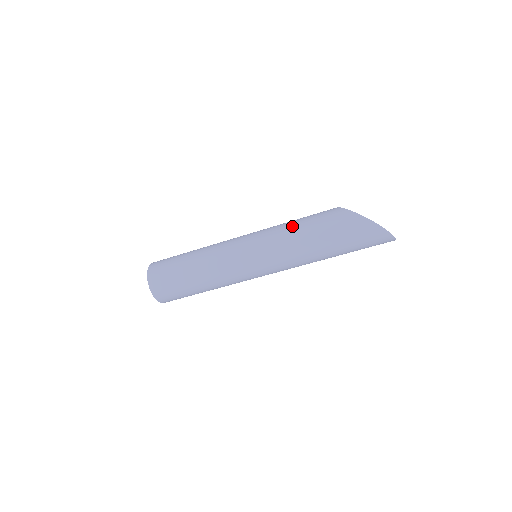
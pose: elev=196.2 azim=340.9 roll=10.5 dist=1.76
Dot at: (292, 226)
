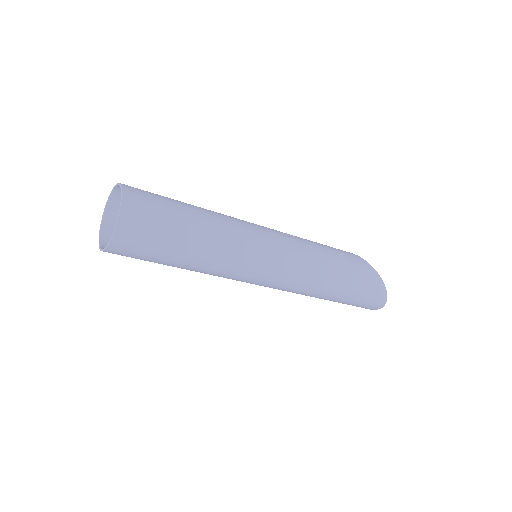
Dot at: (317, 245)
